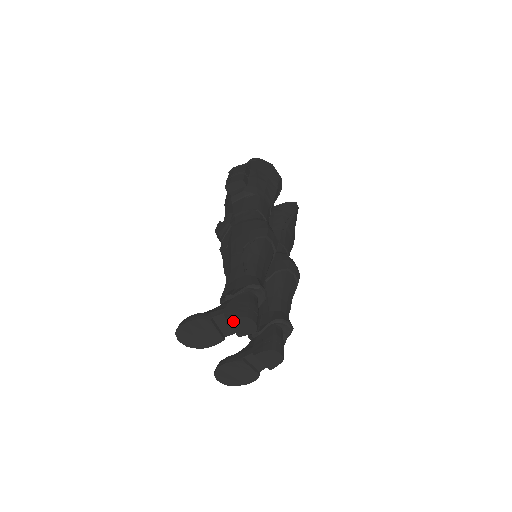
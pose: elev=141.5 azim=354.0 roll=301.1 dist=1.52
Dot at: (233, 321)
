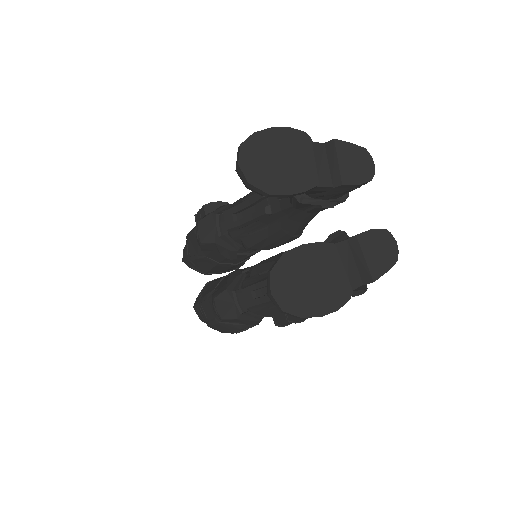
Dot at: (343, 149)
